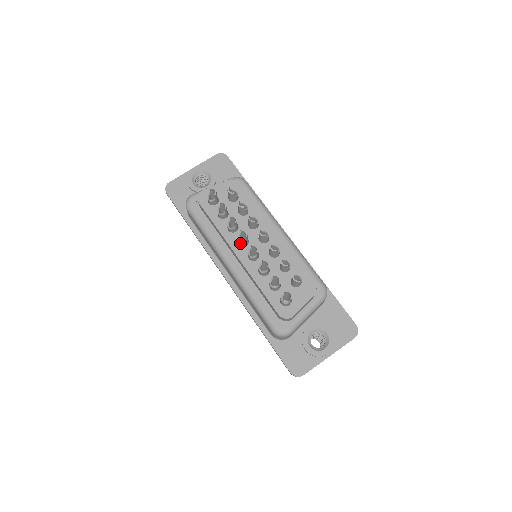
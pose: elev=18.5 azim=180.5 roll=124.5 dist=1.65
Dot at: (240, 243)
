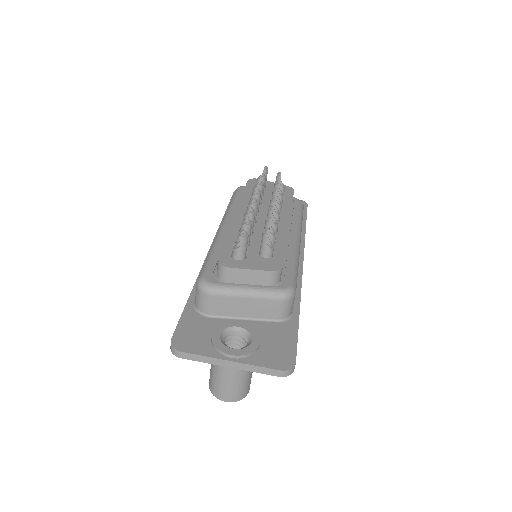
Dot at: (248, 205)
